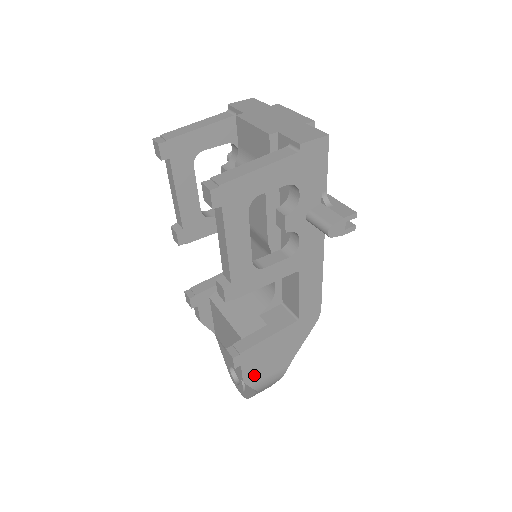
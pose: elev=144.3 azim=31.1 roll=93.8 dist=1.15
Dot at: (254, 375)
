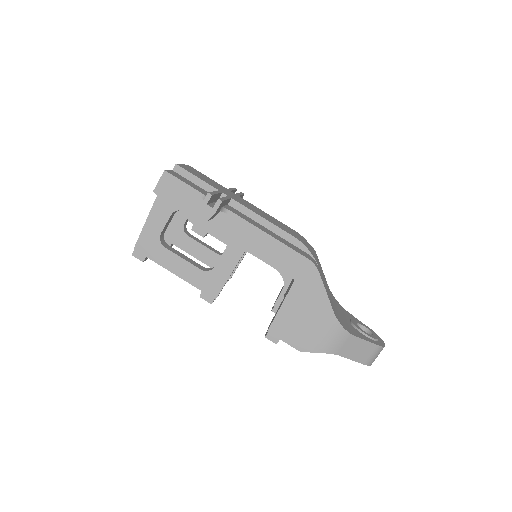
Dot at: (305, 342)
